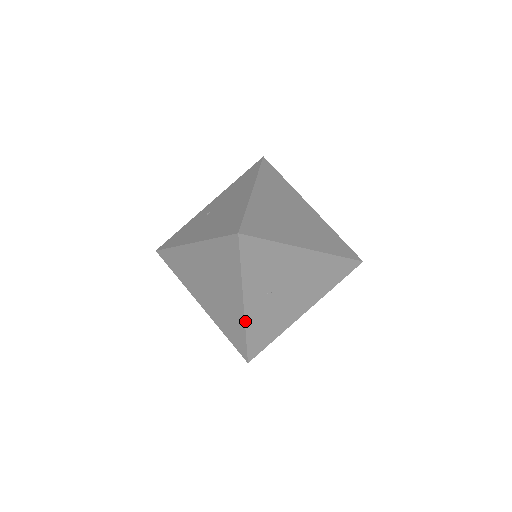
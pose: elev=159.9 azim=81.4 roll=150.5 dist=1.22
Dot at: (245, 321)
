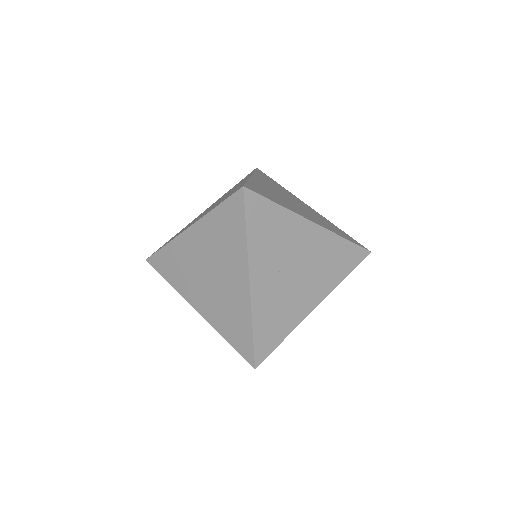
Dot at: (251, 306)
